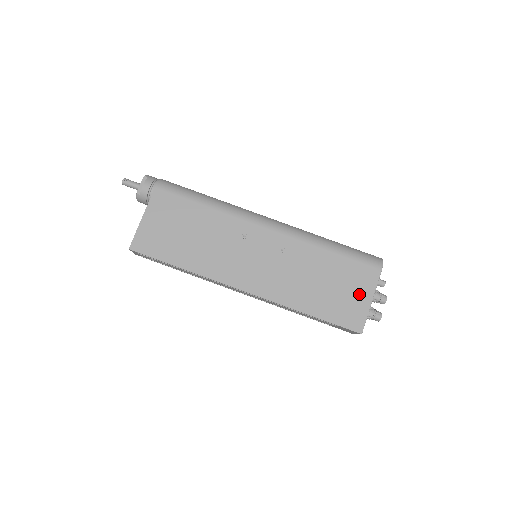
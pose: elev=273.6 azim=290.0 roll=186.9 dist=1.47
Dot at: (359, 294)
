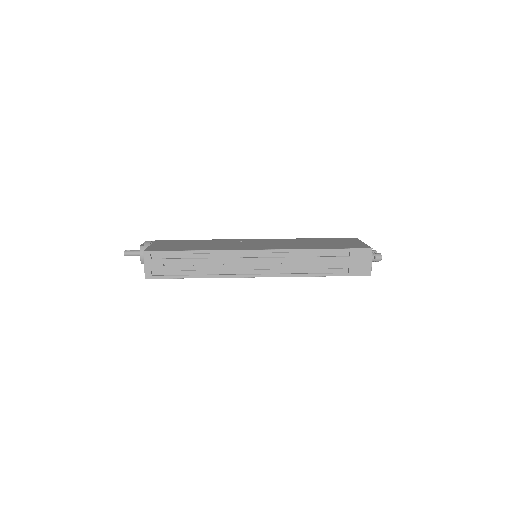
Dot at: (351, 242)
